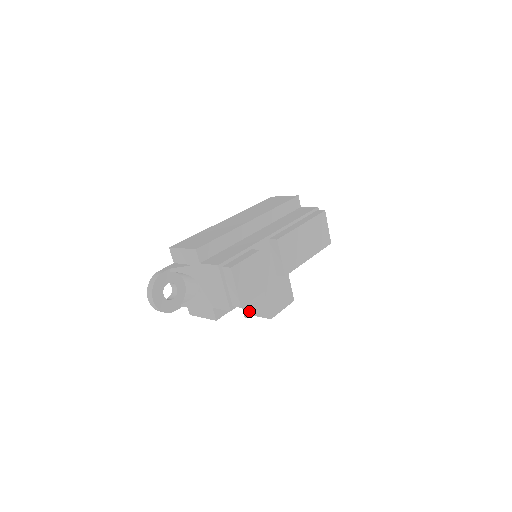
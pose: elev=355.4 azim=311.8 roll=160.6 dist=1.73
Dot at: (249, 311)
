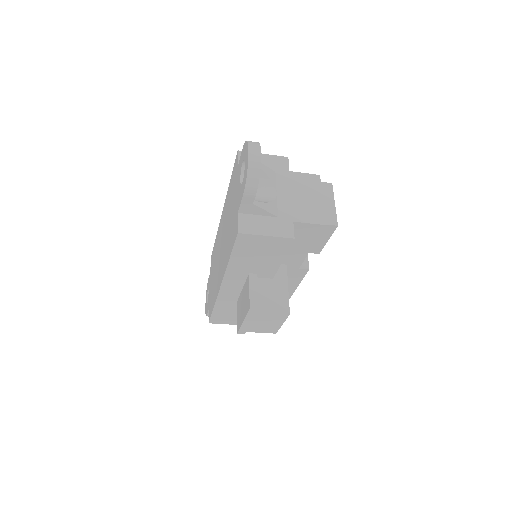
Dot at: (257, 302)
